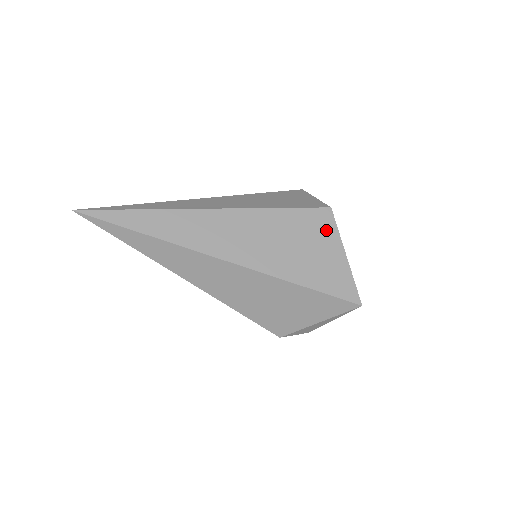
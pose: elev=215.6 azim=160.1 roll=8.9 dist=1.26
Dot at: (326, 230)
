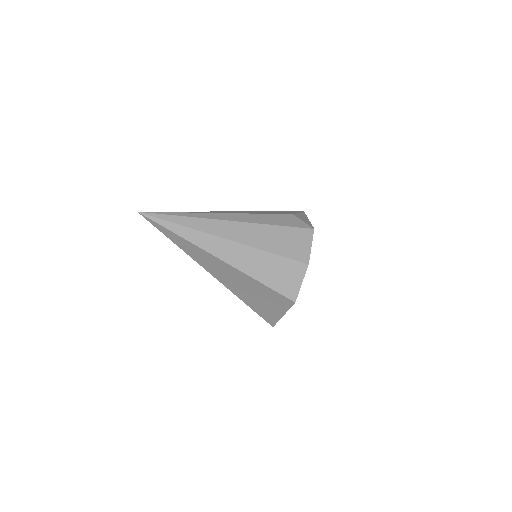
Dot at: (282, 305)
